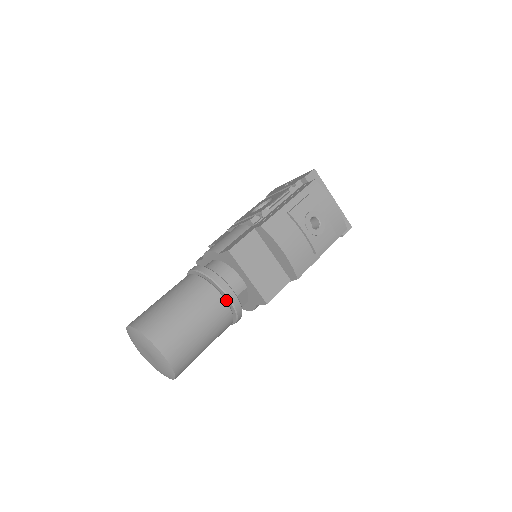
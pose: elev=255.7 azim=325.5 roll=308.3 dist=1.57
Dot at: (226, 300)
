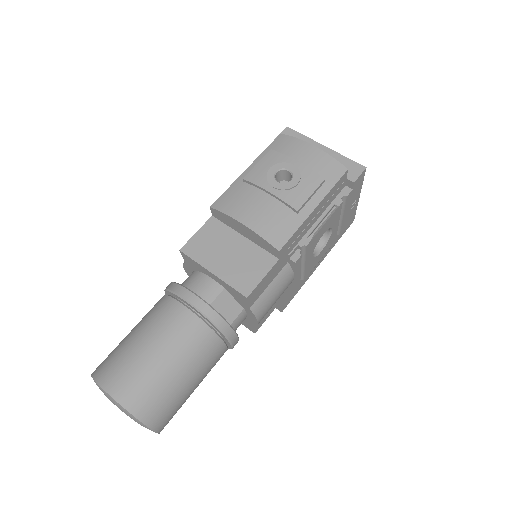
Dot at: (192, 310)
